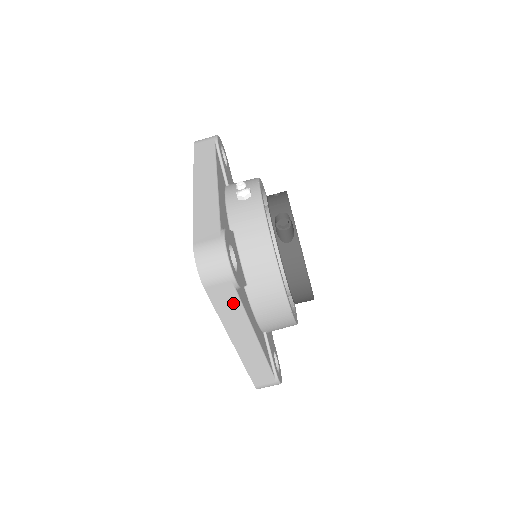
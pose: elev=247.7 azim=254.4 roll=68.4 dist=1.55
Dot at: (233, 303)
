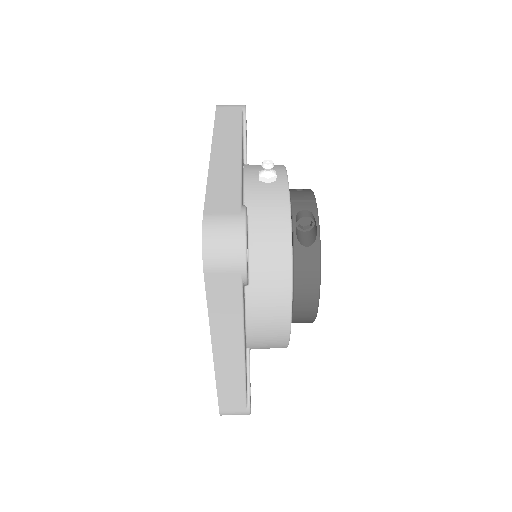
Dot at: (232, 302)
